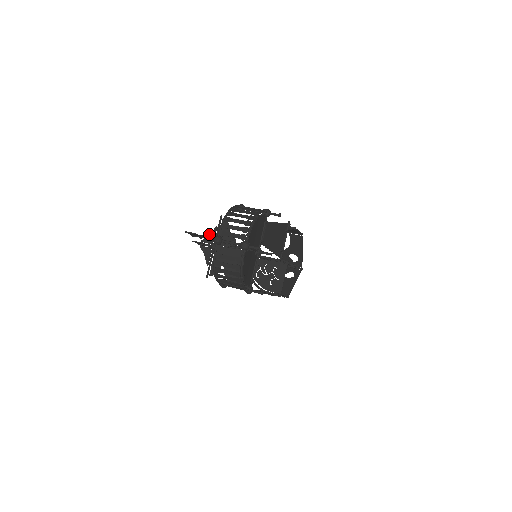
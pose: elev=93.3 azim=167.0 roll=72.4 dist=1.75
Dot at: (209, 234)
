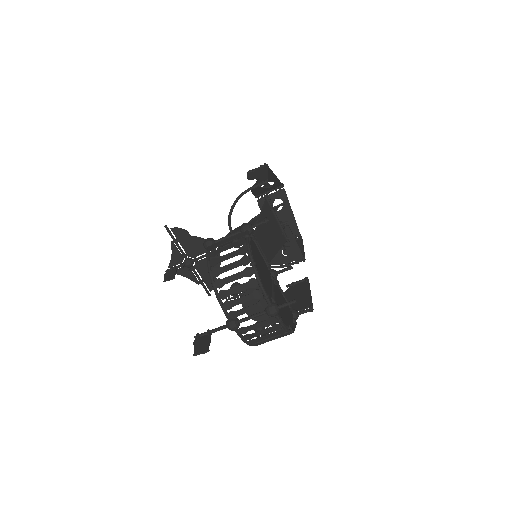
Dot at: (171, 255)
